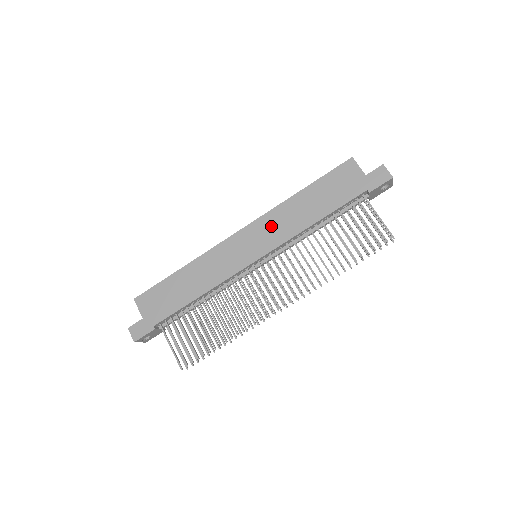
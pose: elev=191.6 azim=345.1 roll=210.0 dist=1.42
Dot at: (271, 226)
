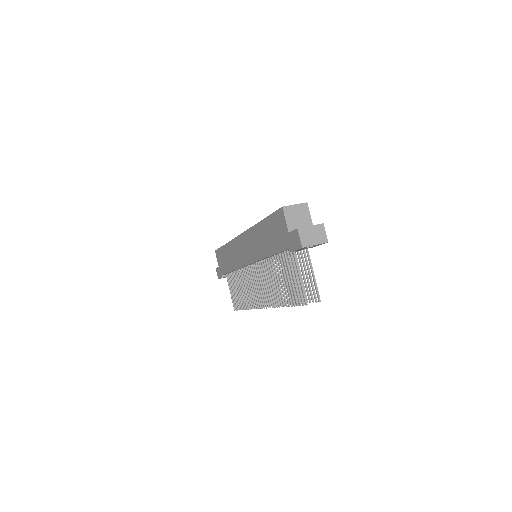
Dot at: (251, 242)
